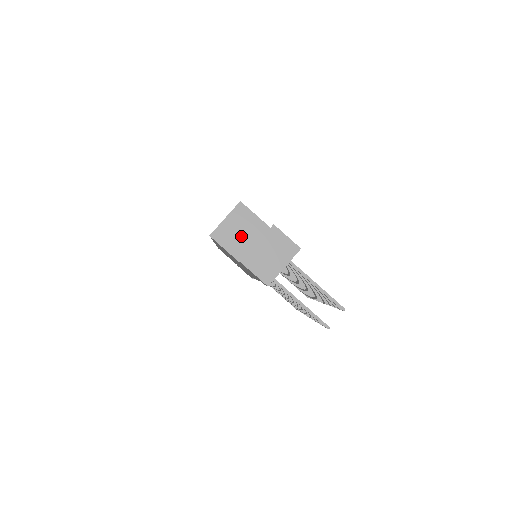
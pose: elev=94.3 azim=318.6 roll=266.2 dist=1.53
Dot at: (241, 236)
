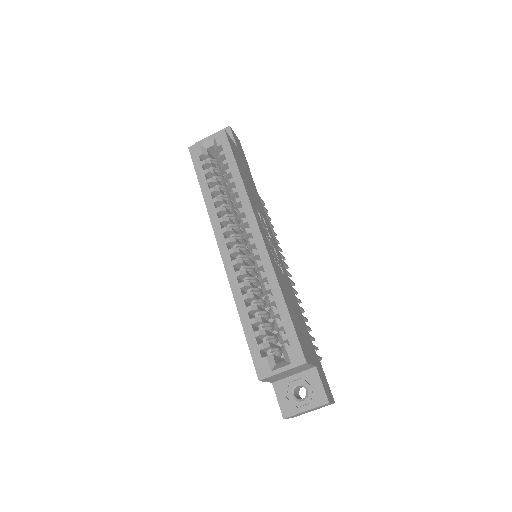
Dot at: (287, 375)
